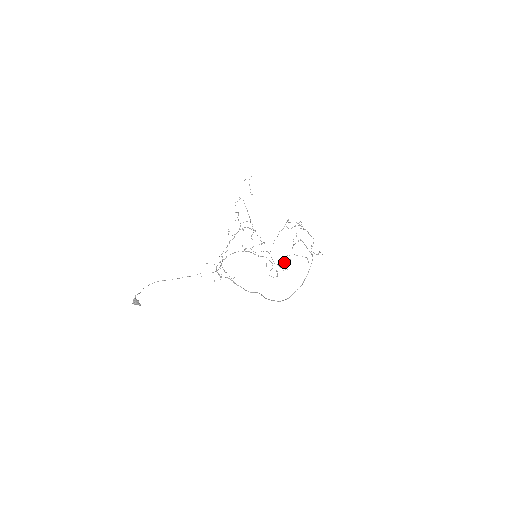
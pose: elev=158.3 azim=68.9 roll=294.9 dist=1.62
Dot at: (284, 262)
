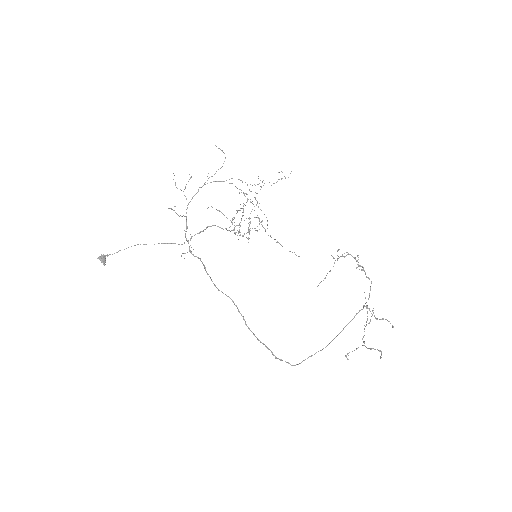
Dot at: (347, 358)
